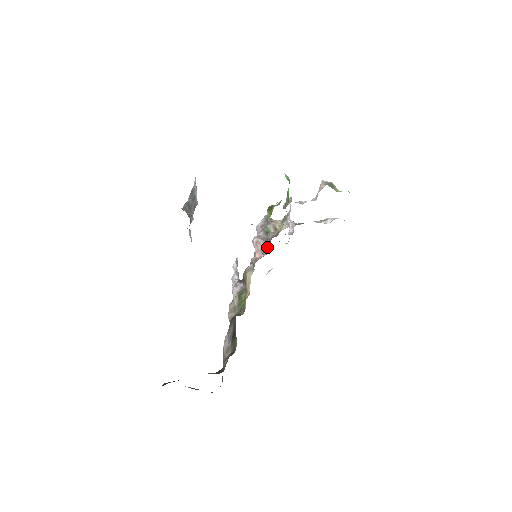
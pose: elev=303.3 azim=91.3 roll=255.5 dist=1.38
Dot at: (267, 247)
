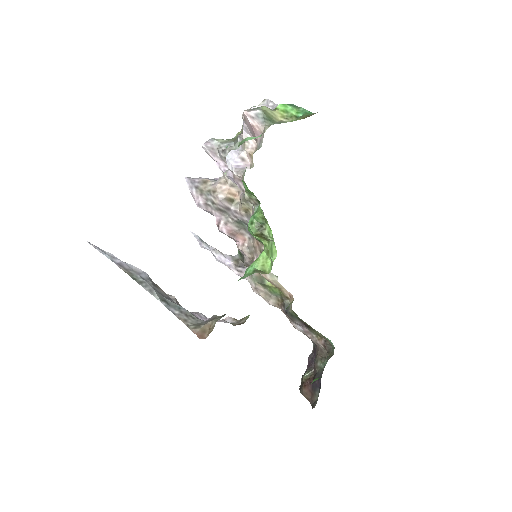
Dot at: (242, 226)
